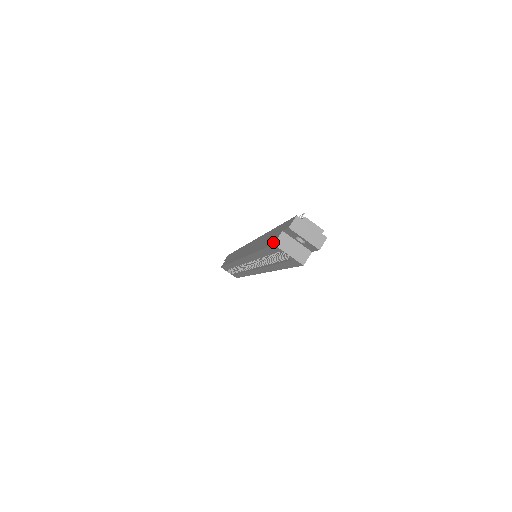
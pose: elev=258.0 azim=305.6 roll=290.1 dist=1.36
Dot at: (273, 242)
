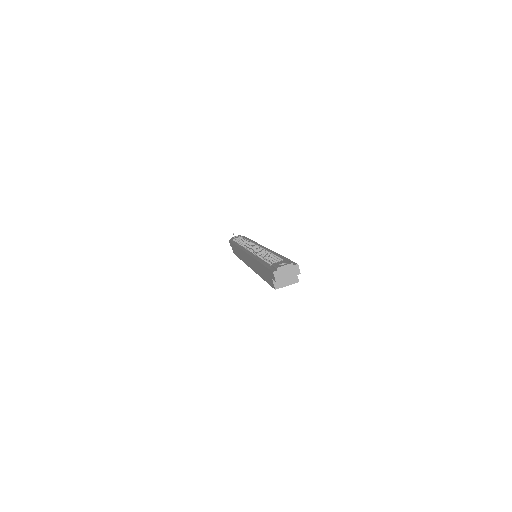
Dot at: (273, 287)
